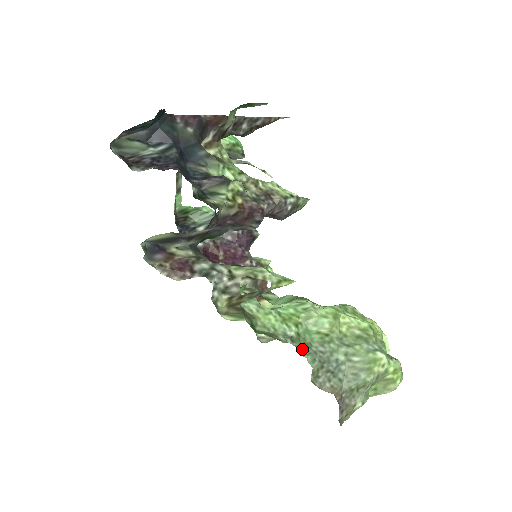
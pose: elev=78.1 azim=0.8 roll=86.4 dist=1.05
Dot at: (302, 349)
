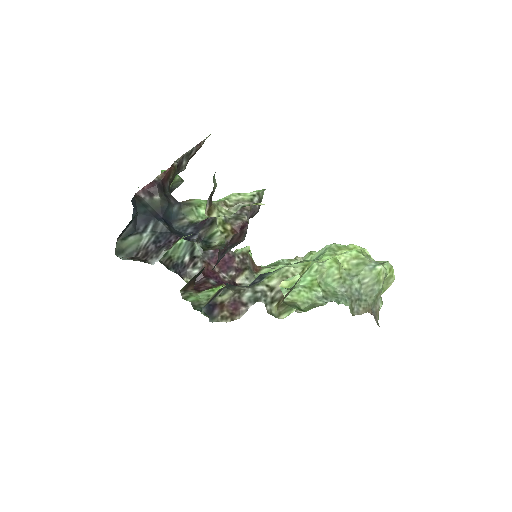
Dot at: (335, 300)
